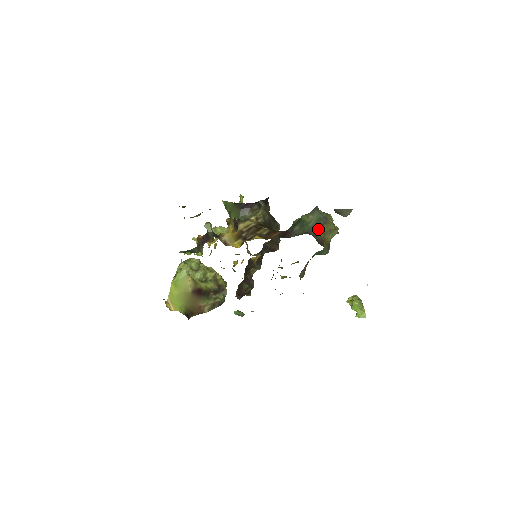
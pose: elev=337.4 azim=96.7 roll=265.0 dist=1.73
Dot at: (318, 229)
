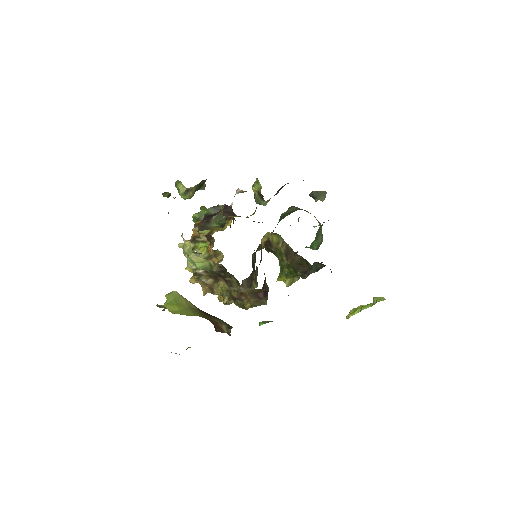
Dot at: occluded
